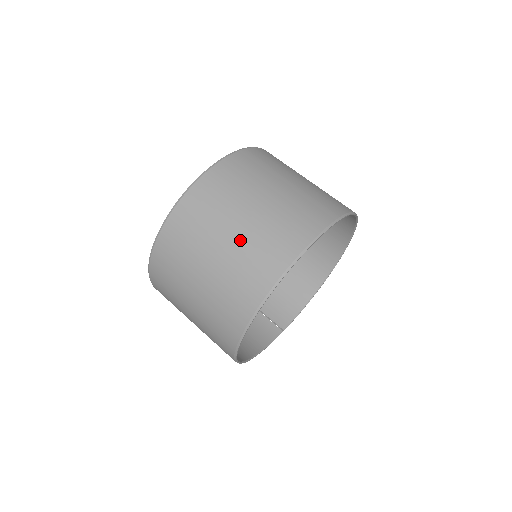
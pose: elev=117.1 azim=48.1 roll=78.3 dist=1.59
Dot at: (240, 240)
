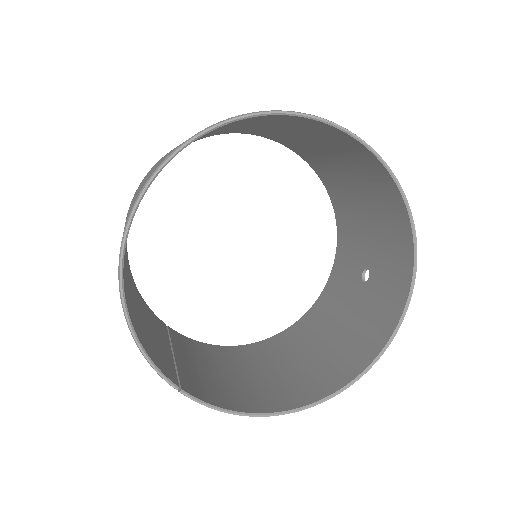
Dot at: occluded
